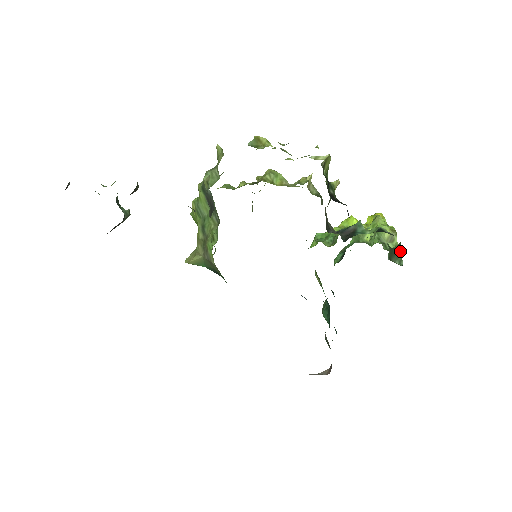
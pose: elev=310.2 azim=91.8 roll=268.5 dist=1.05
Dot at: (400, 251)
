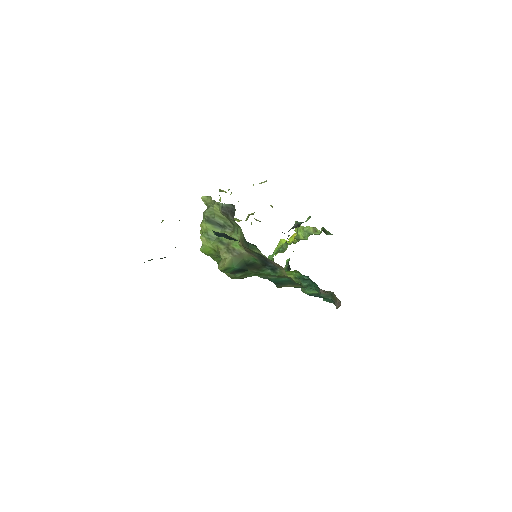
Dot at: (326, 230)
